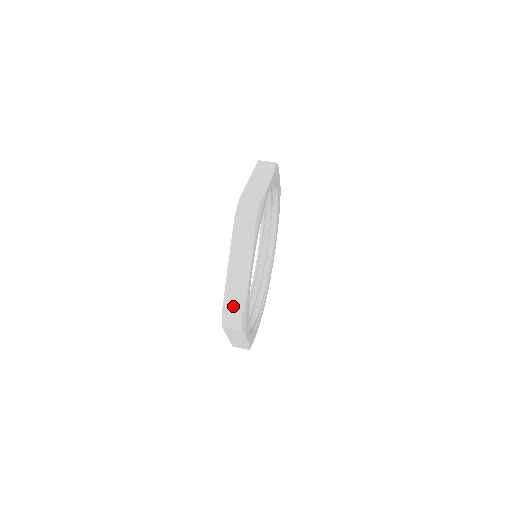
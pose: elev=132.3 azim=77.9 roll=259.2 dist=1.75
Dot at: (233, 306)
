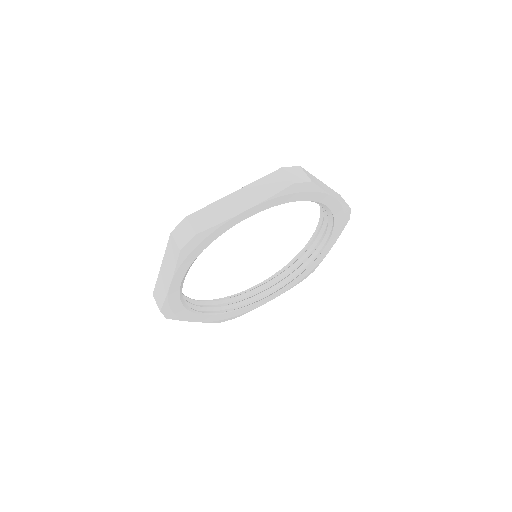
Dot at: (200, 220)
